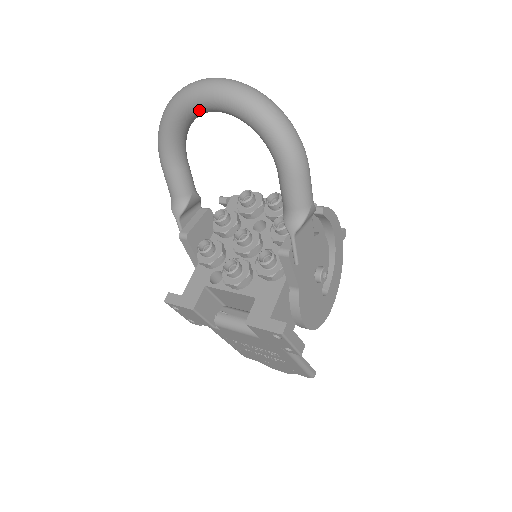
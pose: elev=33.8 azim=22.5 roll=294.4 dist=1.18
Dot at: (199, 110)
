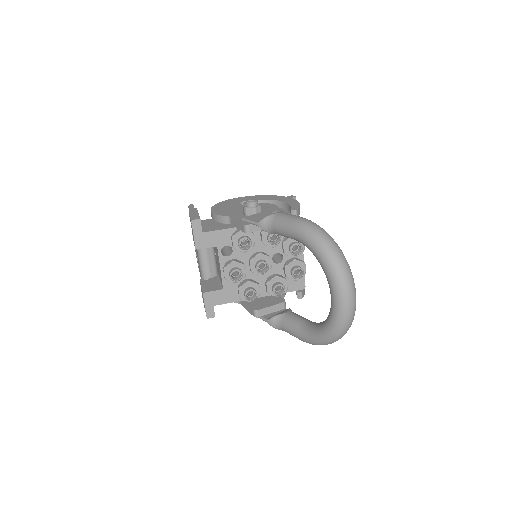
Dot at: (330, 291)
